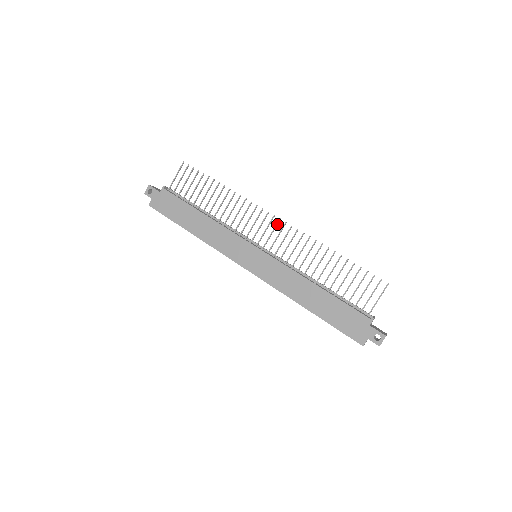
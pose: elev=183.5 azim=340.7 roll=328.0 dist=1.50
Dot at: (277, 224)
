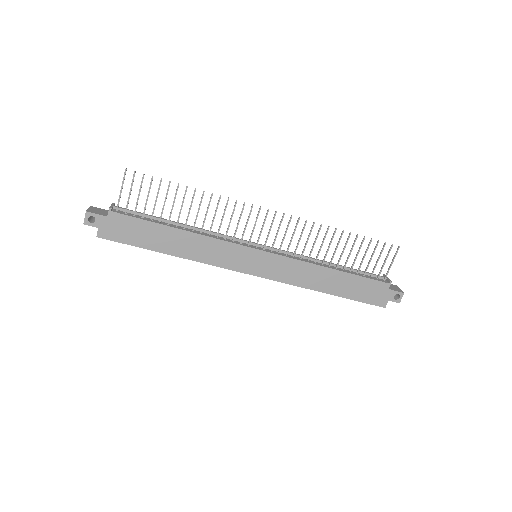
Dot at: (274, 218)
